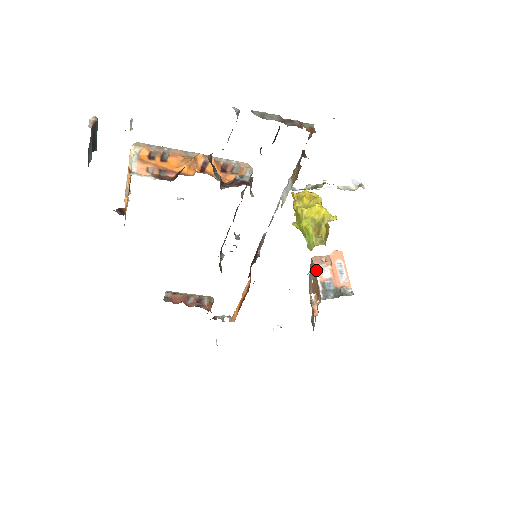
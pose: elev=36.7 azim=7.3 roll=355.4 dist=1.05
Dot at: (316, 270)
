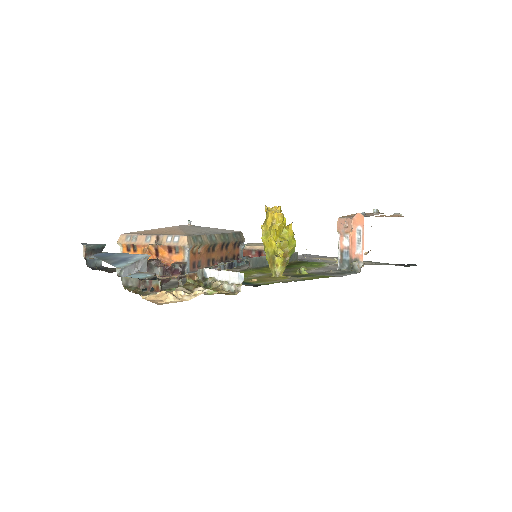
Dot at: (300, 272)
